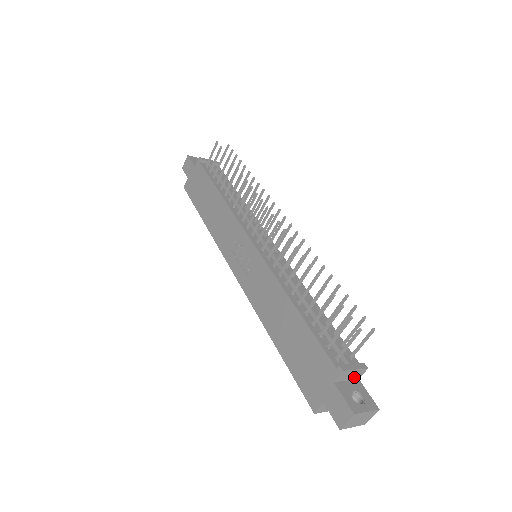
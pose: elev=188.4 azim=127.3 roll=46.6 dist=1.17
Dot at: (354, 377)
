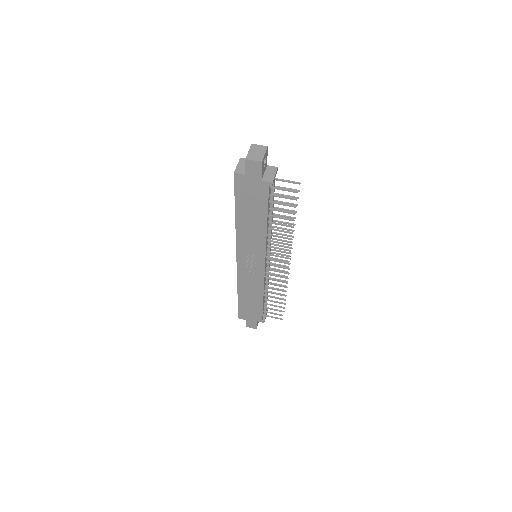
Dot at: occluded
